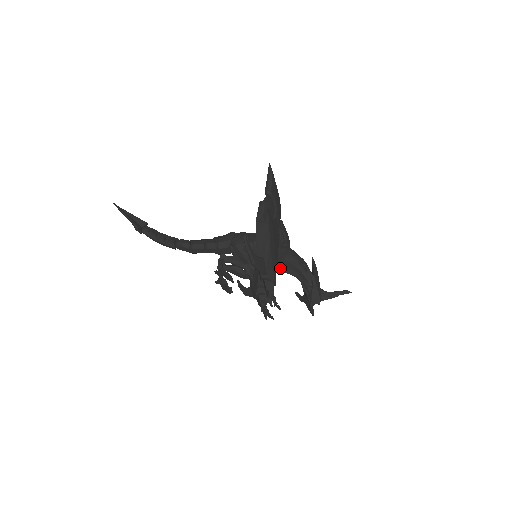
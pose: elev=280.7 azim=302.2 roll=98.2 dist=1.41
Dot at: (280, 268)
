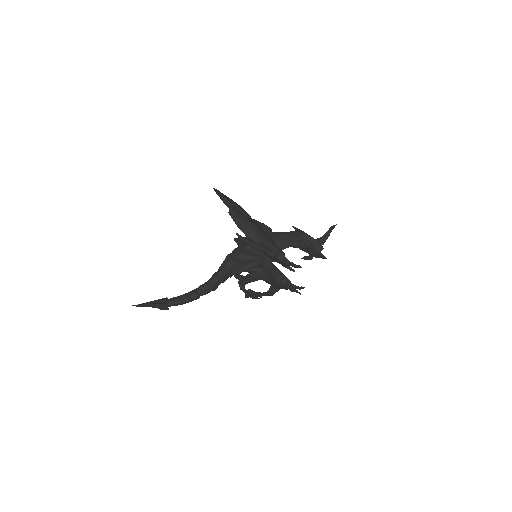
Dot at: occluded
